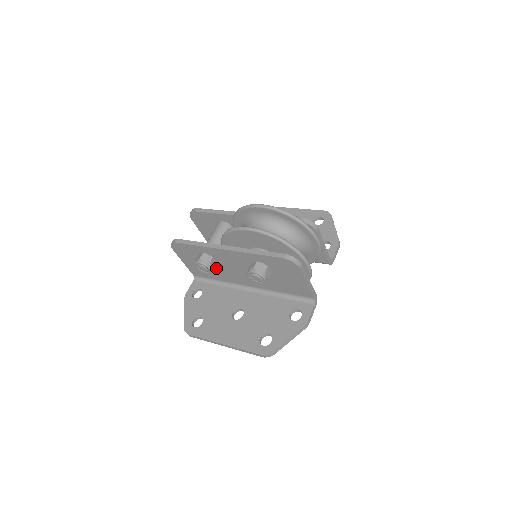
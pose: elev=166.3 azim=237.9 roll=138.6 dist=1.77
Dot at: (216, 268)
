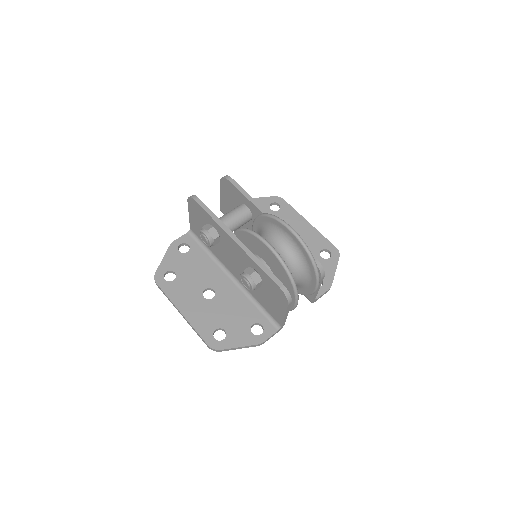
Dot at: occluded
